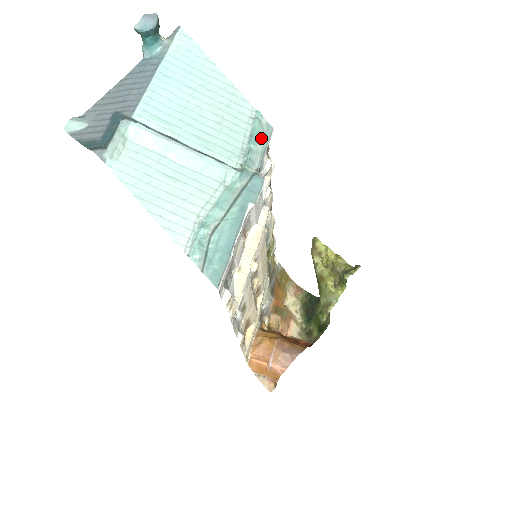
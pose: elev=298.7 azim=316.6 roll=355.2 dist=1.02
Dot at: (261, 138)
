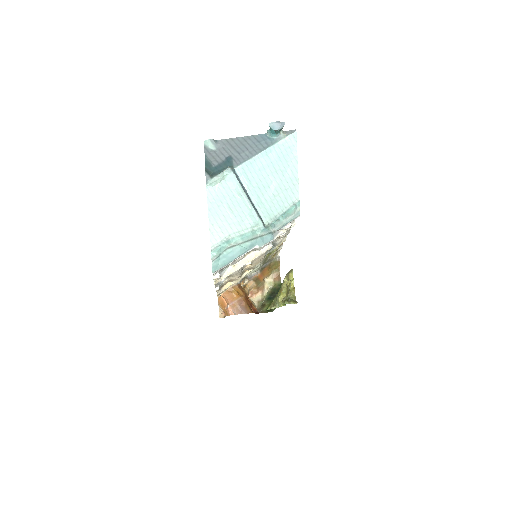
Dot at: (289, 217)
